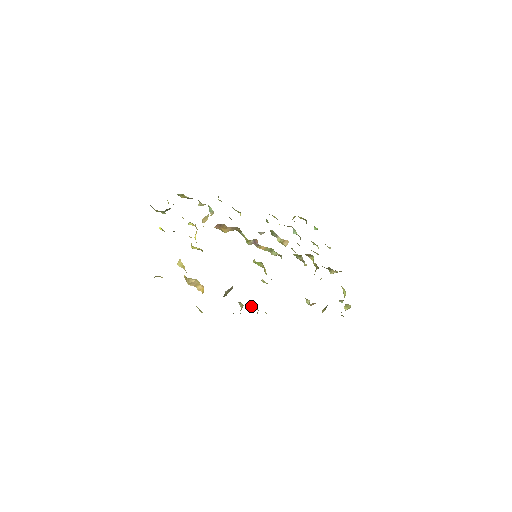
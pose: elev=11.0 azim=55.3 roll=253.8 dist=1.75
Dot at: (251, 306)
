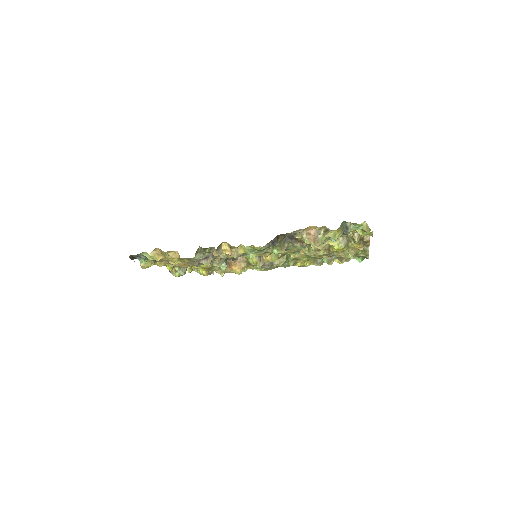
Dot at: (223, 247)
